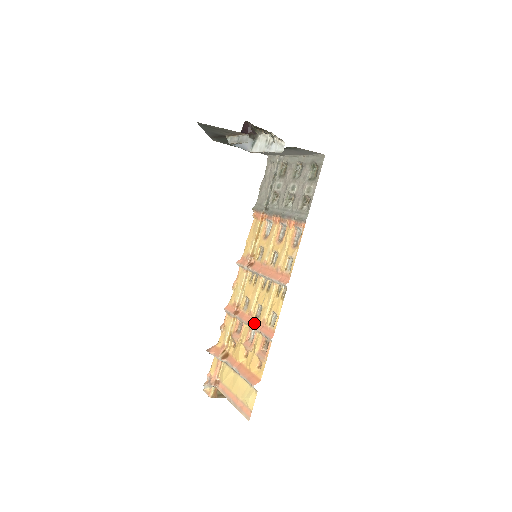
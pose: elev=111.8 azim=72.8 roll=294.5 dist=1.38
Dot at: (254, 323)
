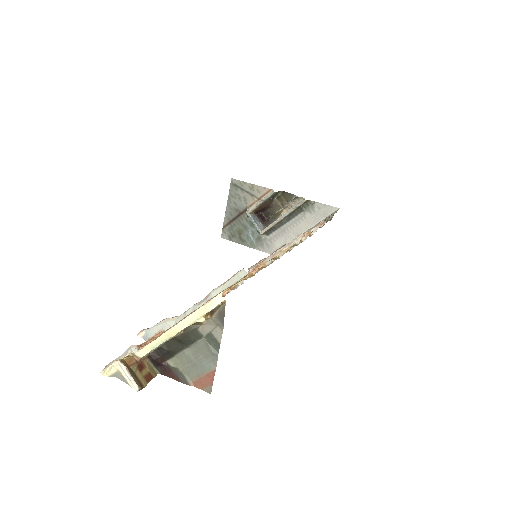
Dot at: occluded
